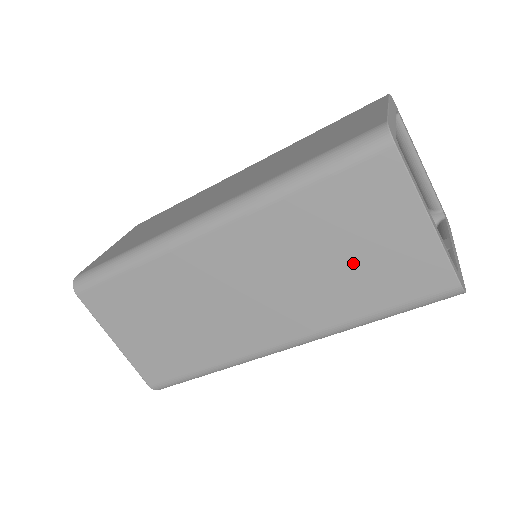
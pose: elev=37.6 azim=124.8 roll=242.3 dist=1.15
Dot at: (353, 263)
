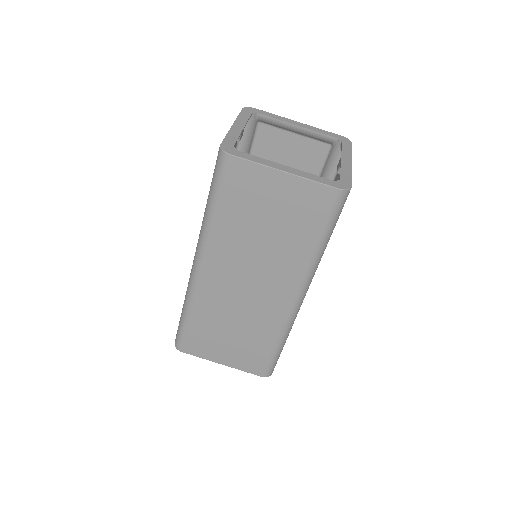
Dot at: (277, 225)
